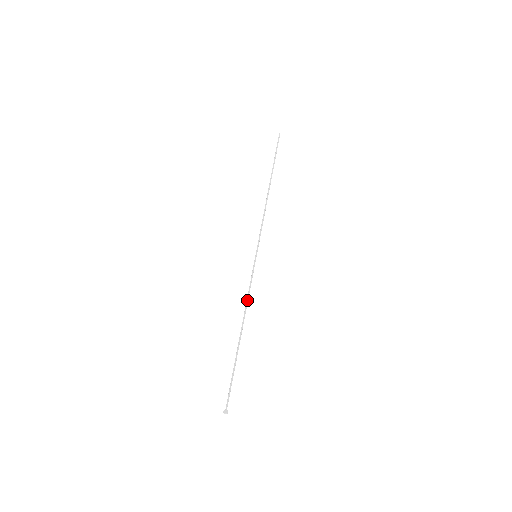
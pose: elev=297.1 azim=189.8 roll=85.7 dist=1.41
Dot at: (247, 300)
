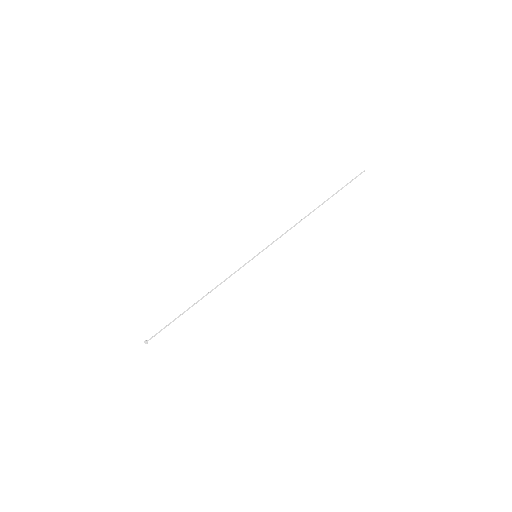
Dot at: (221, 282)
